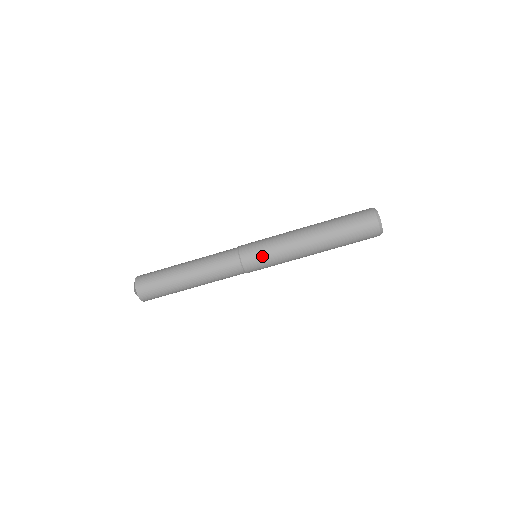
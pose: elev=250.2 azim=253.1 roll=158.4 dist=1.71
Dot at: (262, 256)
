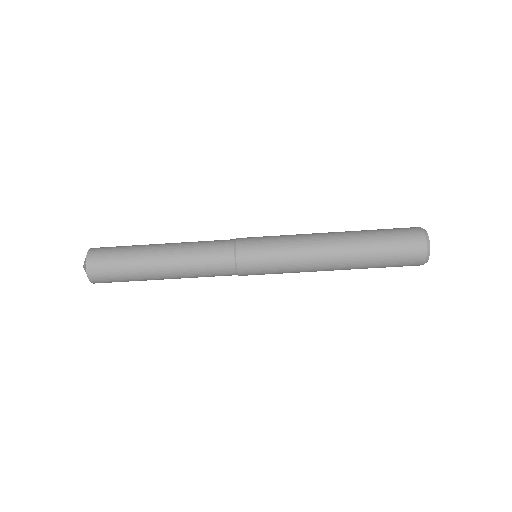
Dot at: (265, 247)
